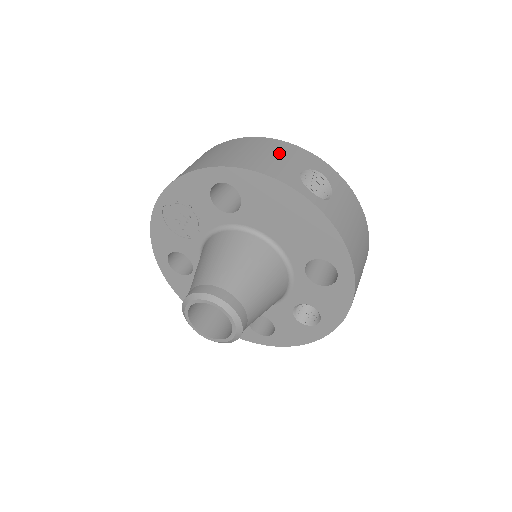
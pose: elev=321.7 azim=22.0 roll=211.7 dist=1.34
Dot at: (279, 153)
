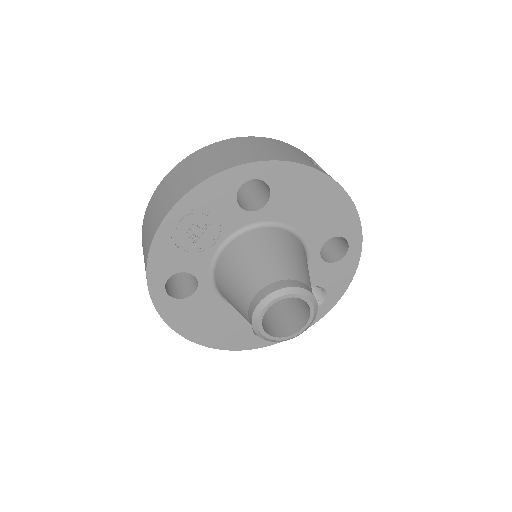
Dot at: (282, 147)
